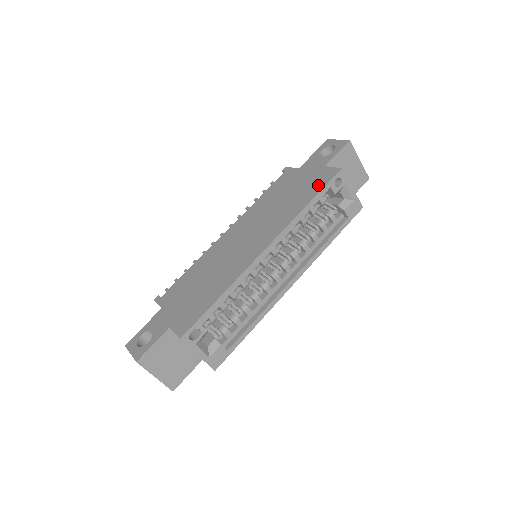
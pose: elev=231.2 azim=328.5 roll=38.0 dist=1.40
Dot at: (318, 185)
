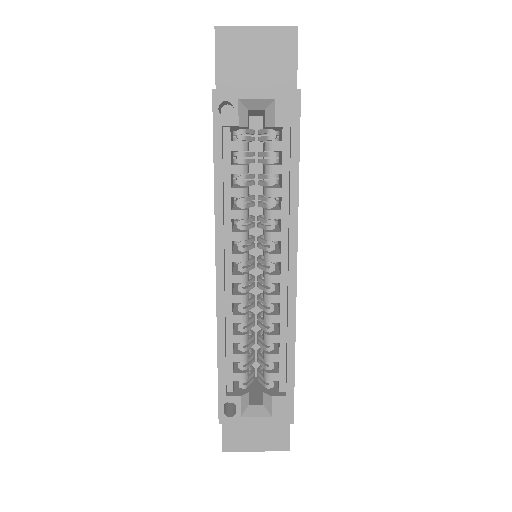
Dot at: occluded
